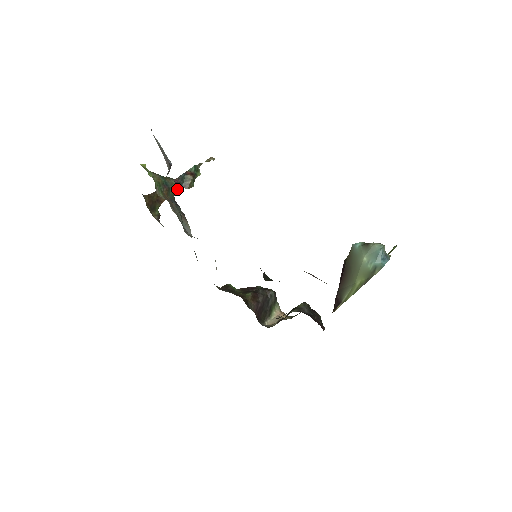
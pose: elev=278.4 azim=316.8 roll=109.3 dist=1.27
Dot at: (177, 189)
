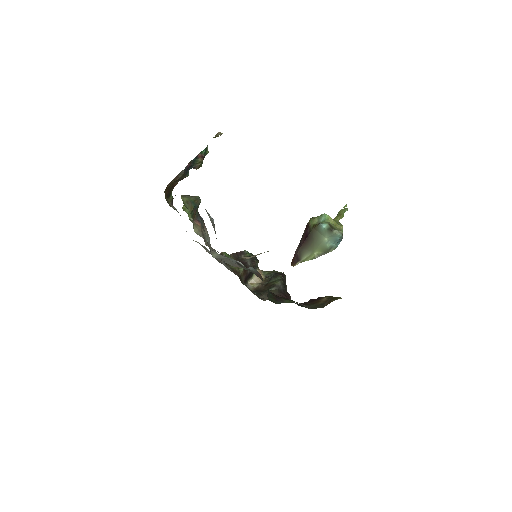
Dot at: (188, 171)
